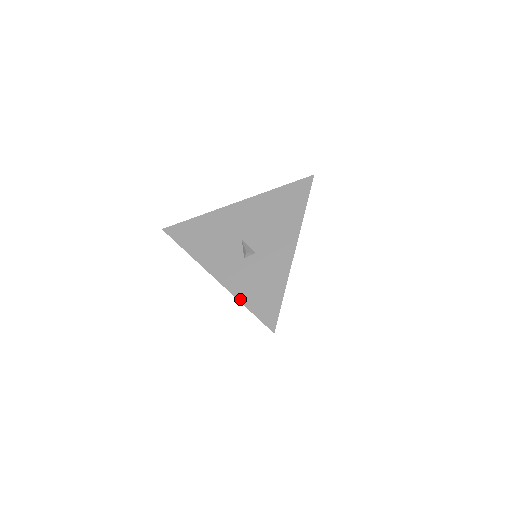
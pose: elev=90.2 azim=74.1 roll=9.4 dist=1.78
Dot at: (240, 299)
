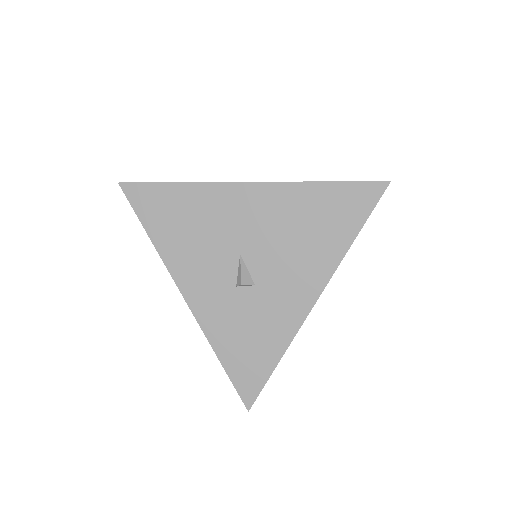
Dot at: (215, 347)
